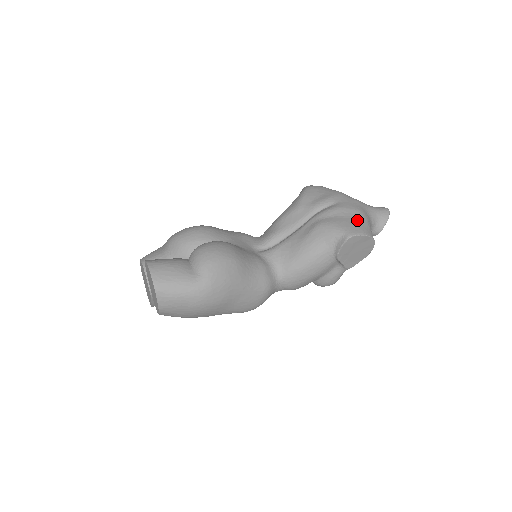
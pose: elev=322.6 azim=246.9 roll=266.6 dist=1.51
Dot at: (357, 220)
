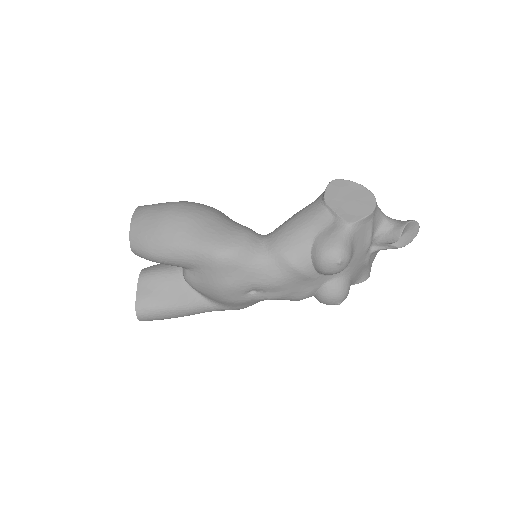
Dot at: occluded
